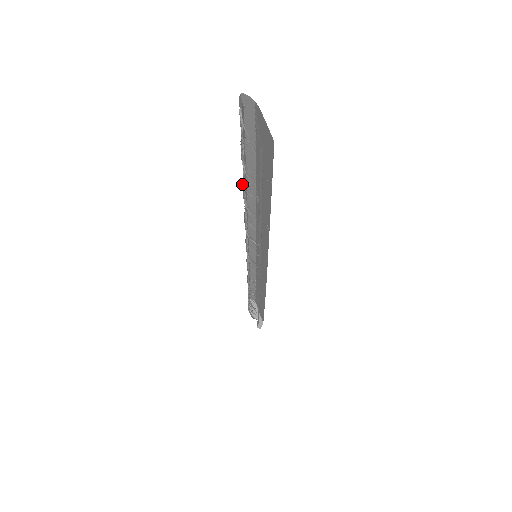
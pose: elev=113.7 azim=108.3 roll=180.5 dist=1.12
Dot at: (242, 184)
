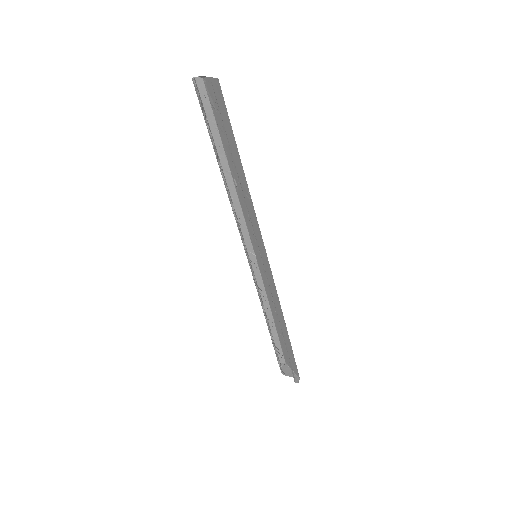
Dot at: (217, 160)
